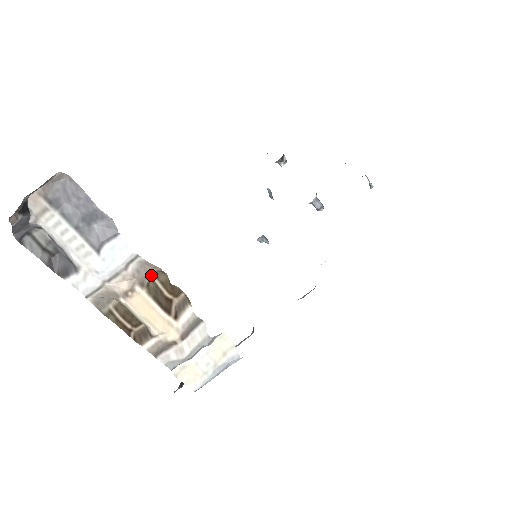
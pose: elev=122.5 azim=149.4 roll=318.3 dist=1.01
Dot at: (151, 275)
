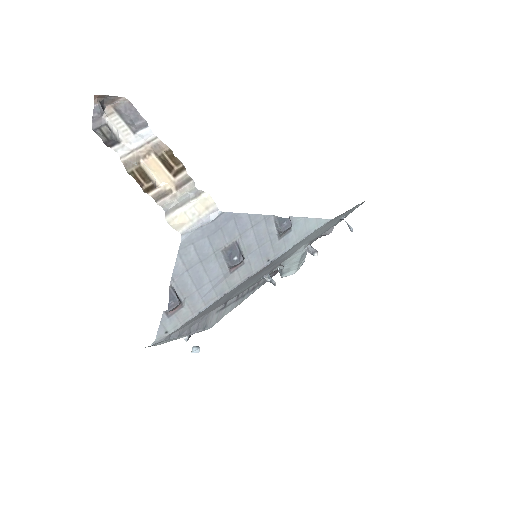
Dot at: (163, 152)
